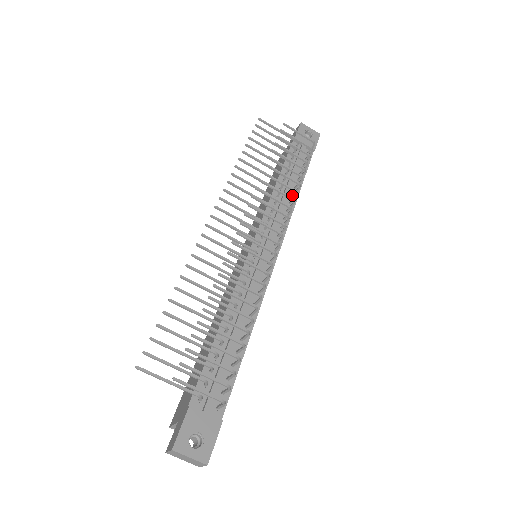
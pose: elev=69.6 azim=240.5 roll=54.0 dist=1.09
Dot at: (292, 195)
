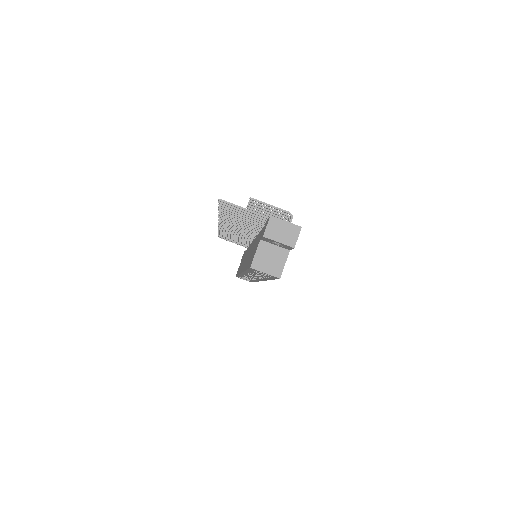
Dot at: occluded
